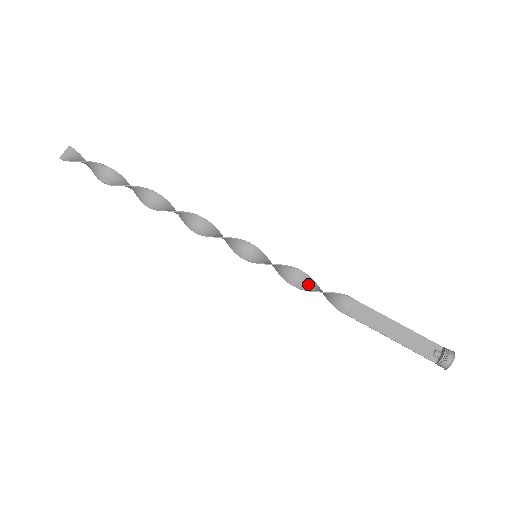
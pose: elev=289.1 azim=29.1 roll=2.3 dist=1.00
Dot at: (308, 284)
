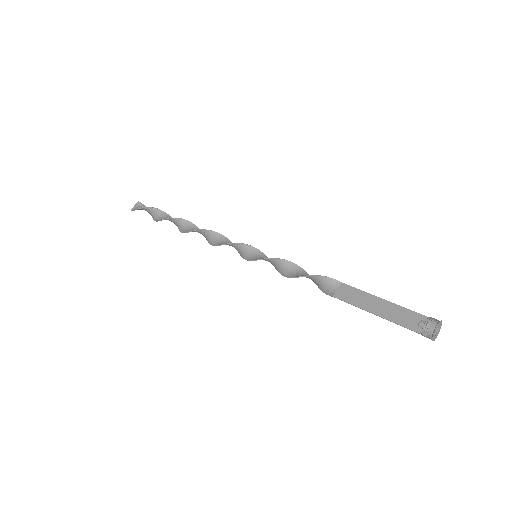
Dot at: (297, 273)
